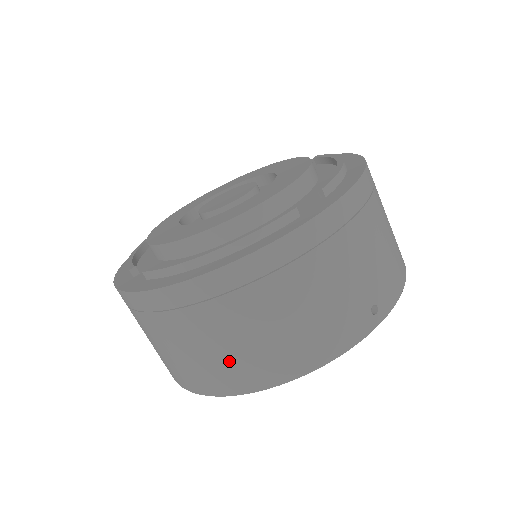
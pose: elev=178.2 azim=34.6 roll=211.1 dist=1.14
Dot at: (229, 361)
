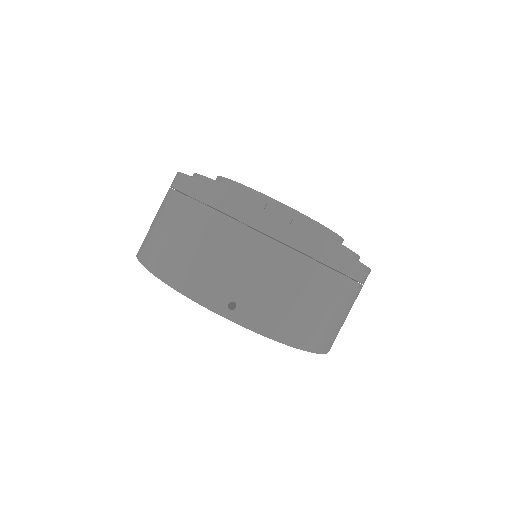
Dot at: (156, 236)
